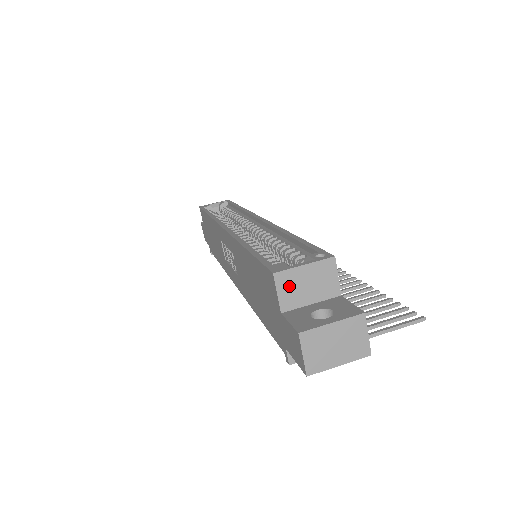
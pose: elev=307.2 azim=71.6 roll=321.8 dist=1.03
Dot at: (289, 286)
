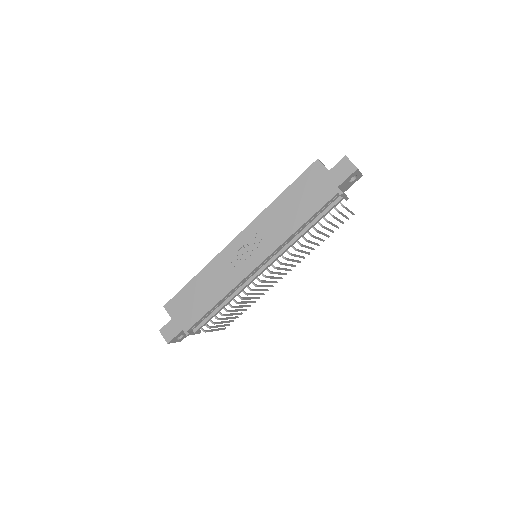
Dot at: occluded
